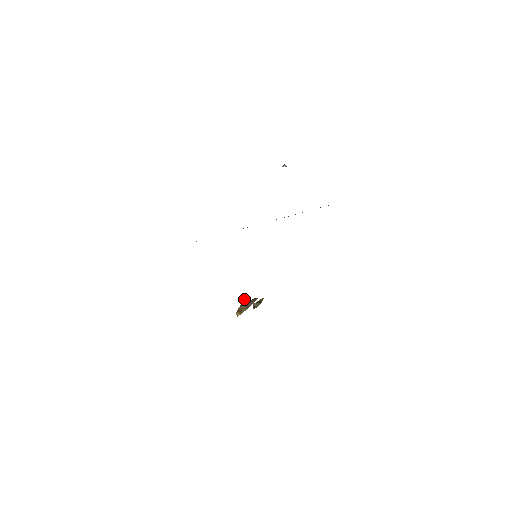
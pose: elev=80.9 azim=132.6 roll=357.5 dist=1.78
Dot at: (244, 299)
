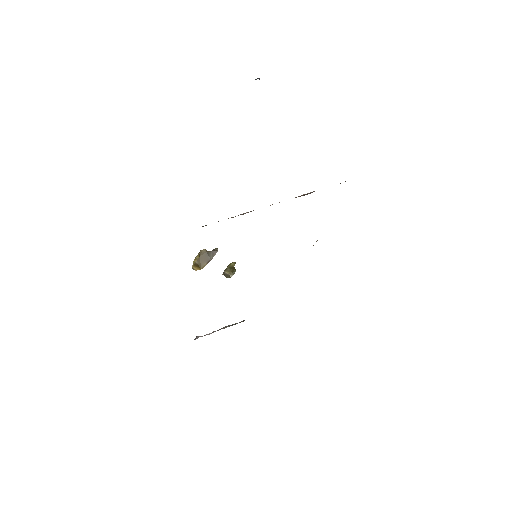
Dot at: (202, 251)
